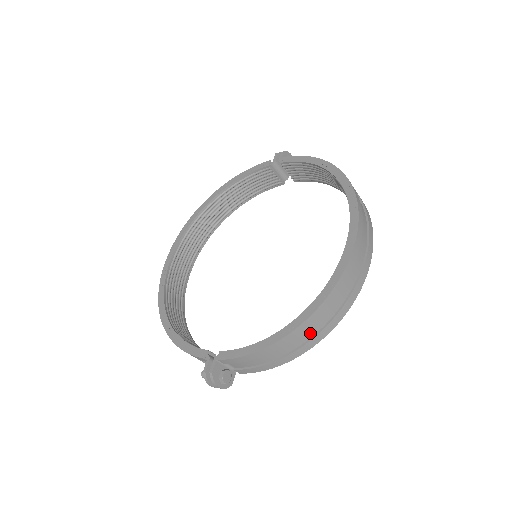
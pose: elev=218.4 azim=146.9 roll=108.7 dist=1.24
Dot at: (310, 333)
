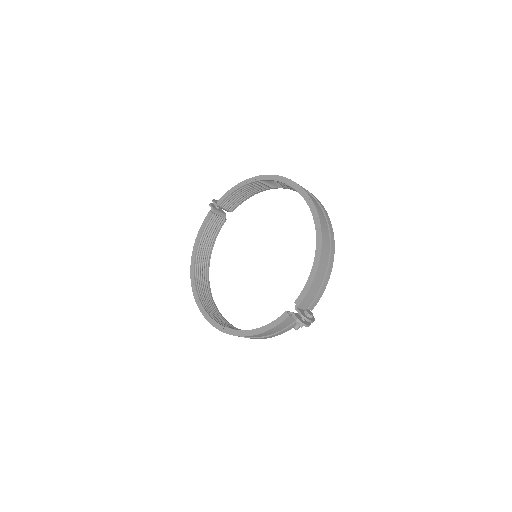
Dot at: (327, 249)
